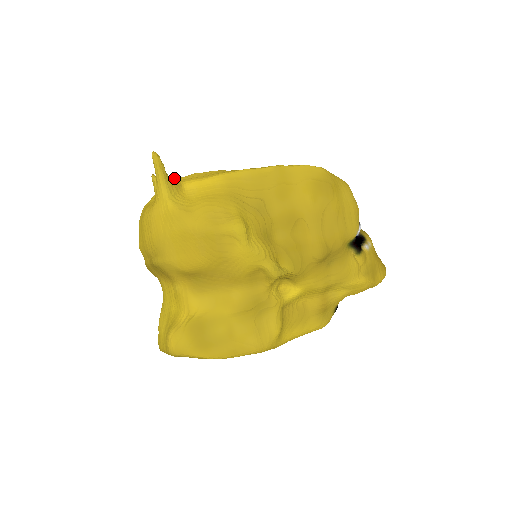
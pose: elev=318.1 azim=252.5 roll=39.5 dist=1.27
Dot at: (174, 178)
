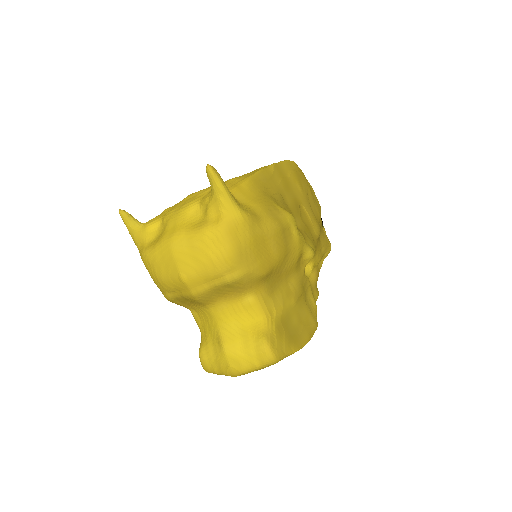
Dot at: occluded
